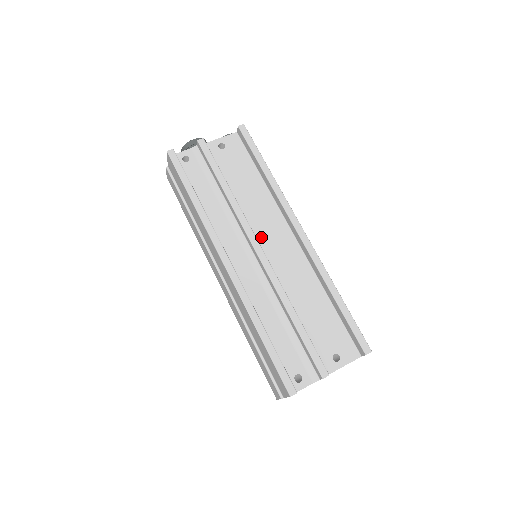
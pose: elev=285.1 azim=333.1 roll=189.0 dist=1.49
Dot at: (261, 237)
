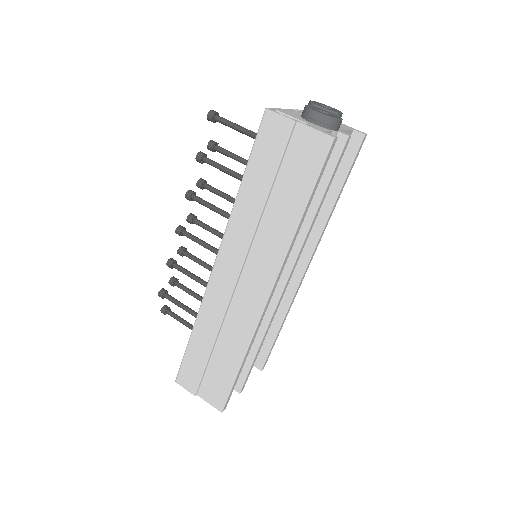
Dot at: occluded
